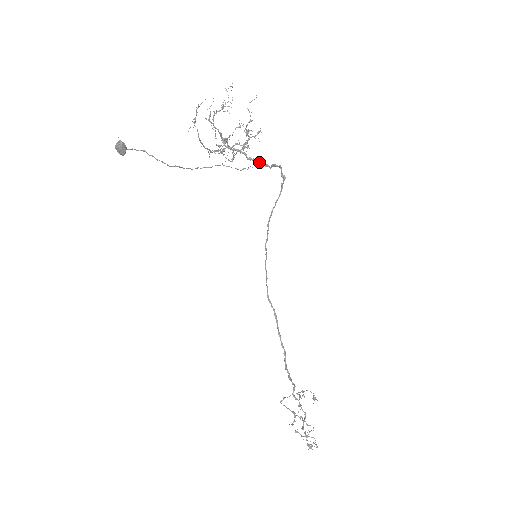
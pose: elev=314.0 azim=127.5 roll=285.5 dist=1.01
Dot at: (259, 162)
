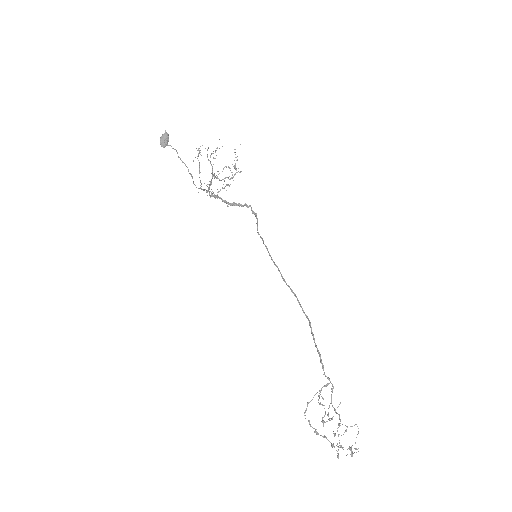
Dot at: (233, 204)
